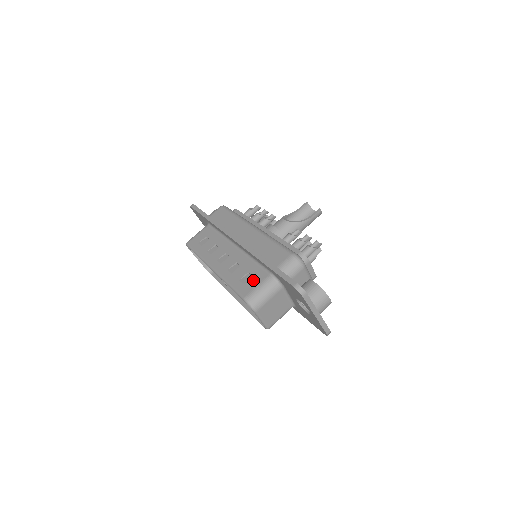
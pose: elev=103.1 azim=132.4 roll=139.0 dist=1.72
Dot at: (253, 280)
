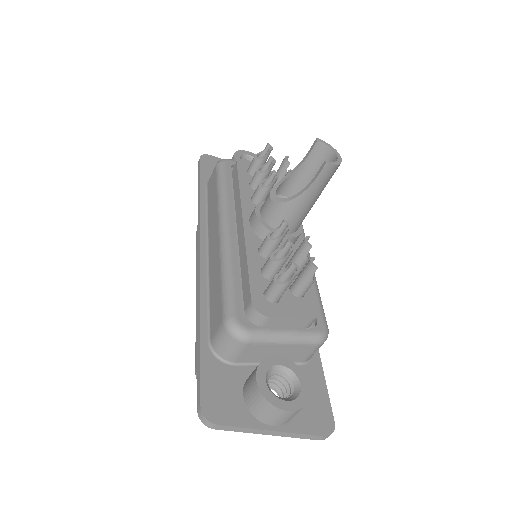
Dot at: occluded
